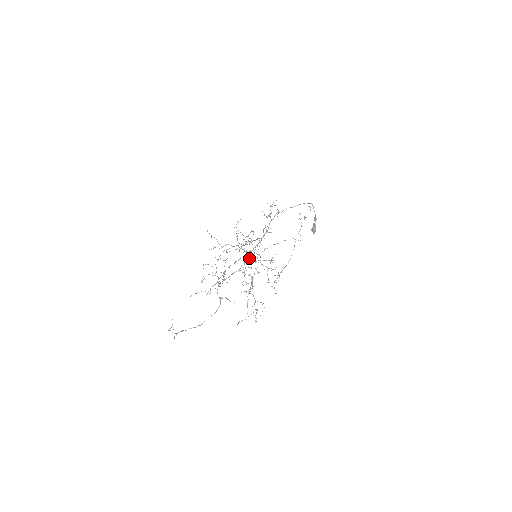
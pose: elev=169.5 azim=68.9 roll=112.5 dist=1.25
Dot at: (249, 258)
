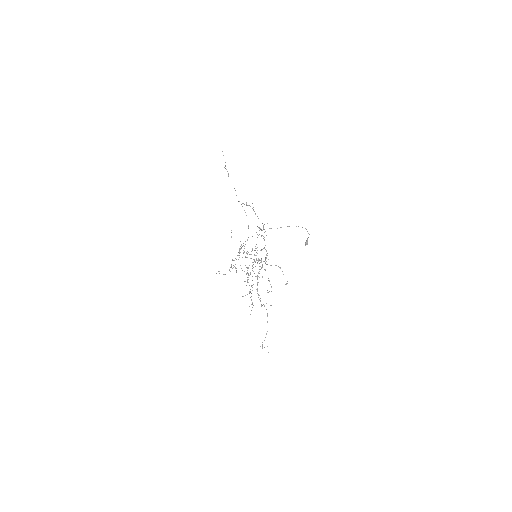
Dot at: occluded
